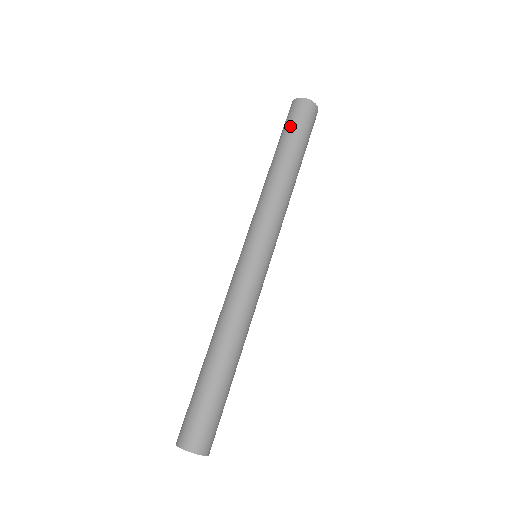
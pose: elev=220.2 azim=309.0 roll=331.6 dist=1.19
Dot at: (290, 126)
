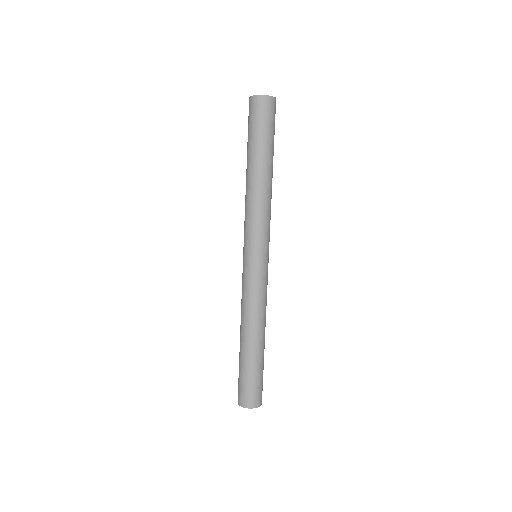
Dot at: (248, 131)
